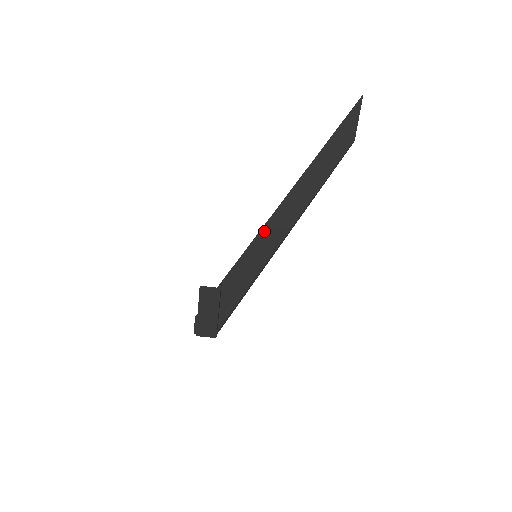
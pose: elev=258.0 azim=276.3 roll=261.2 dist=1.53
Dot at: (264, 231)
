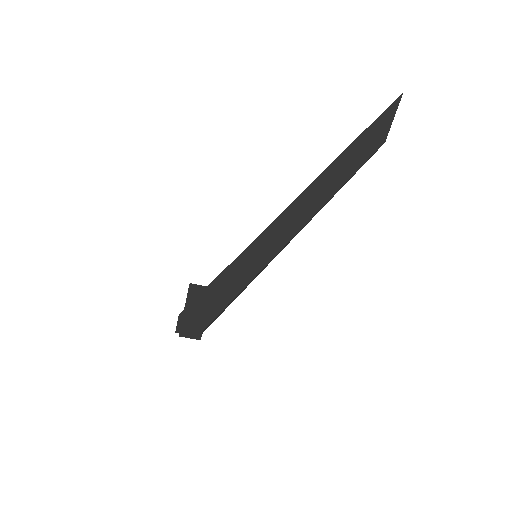
Dot at: (269, 230)
